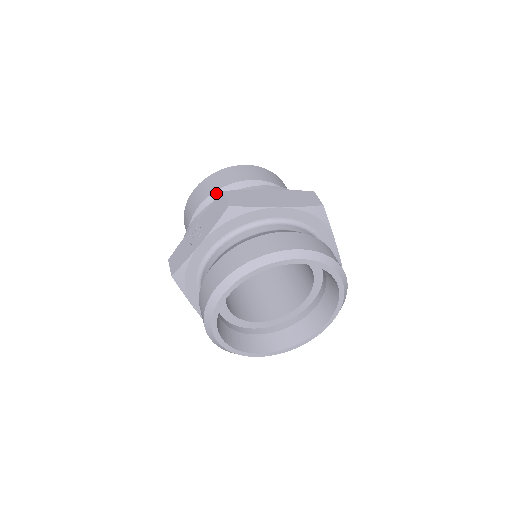
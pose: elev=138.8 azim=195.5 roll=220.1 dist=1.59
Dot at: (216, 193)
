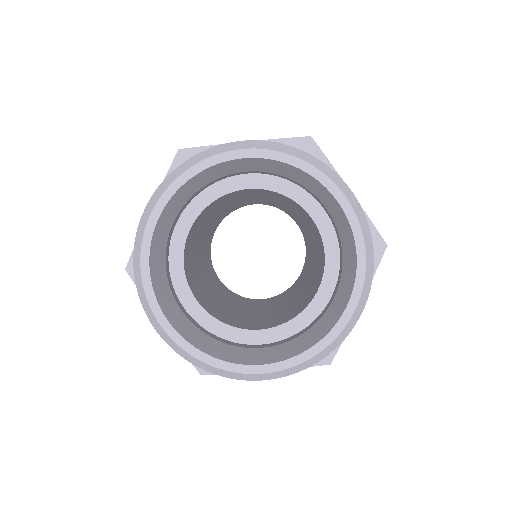
Dot at: occluded
